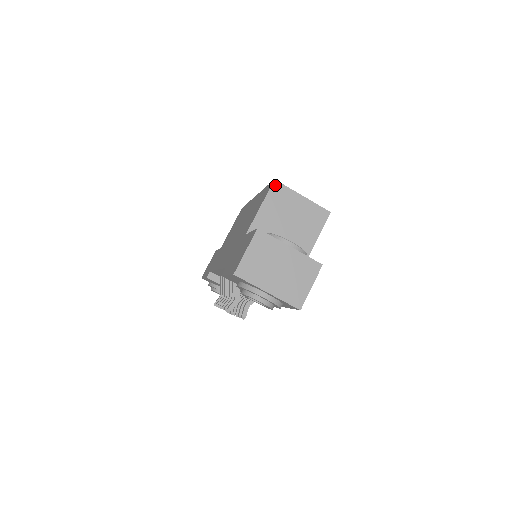
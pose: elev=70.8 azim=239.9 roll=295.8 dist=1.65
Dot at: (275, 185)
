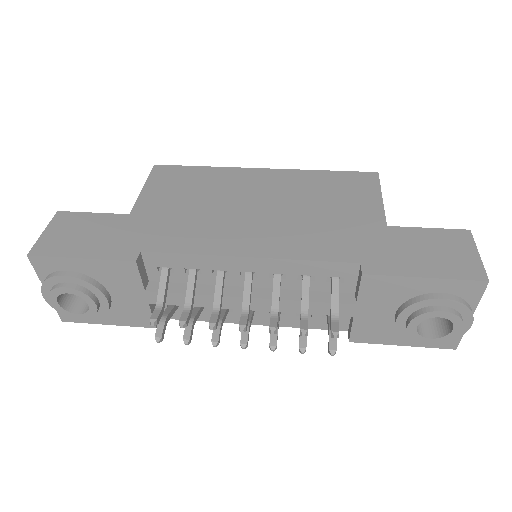
Dot at: (378, 179)
